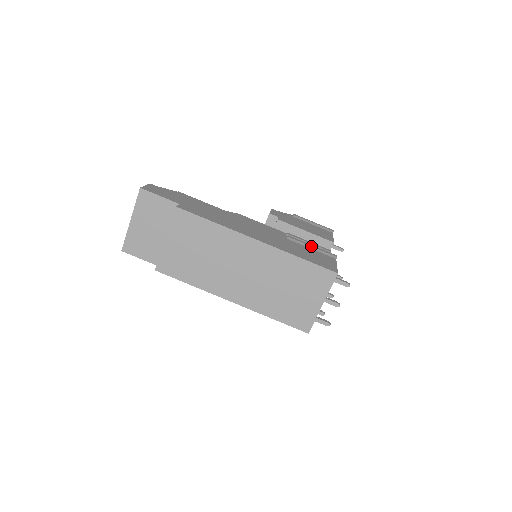
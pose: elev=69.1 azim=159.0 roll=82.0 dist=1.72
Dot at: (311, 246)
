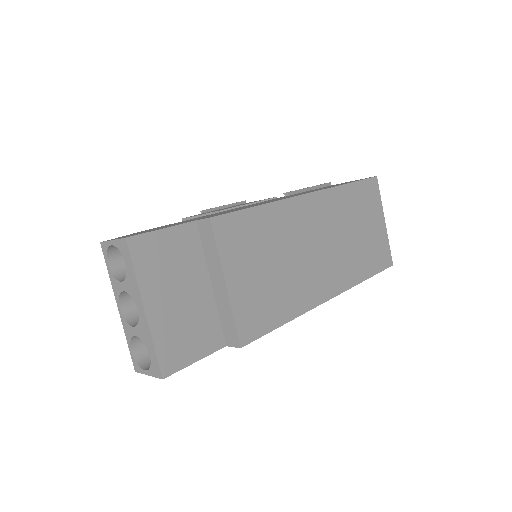
Dot at: (310, 187)
